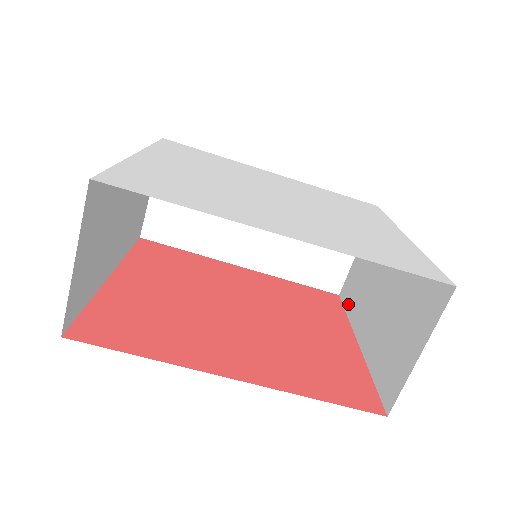
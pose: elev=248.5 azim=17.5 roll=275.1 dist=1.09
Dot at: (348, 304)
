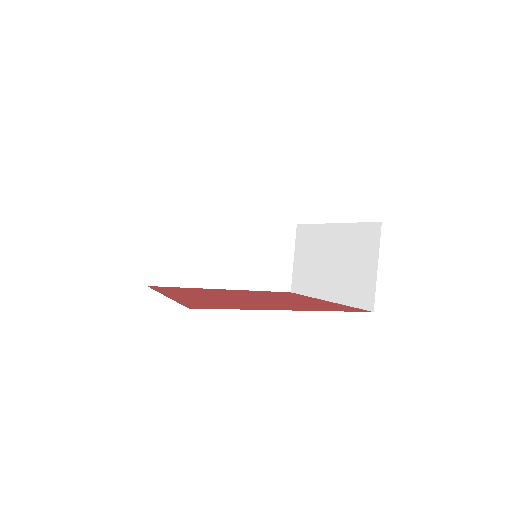
Dot at: (304, 290)
